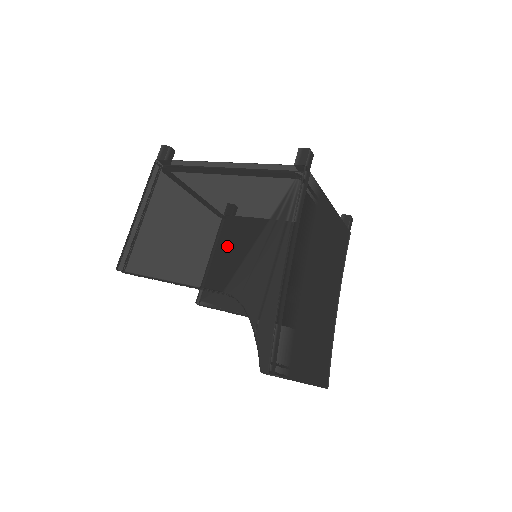
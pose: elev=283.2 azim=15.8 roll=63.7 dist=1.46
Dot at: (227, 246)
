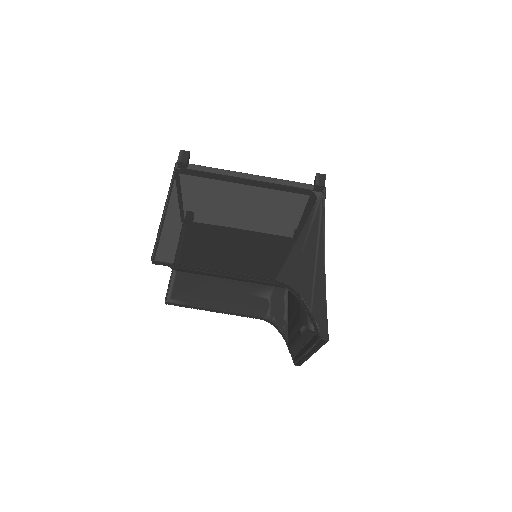
Dot at: (271, 243)
